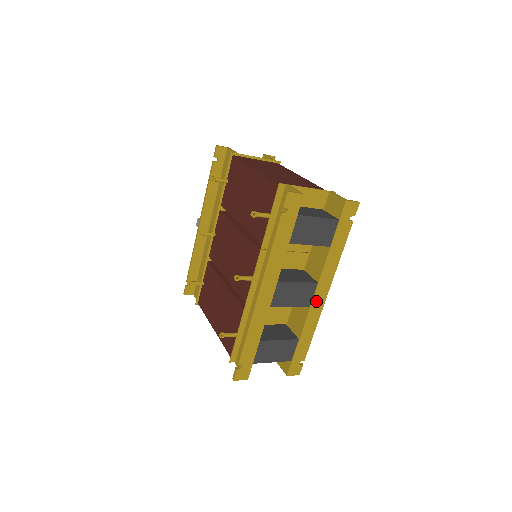
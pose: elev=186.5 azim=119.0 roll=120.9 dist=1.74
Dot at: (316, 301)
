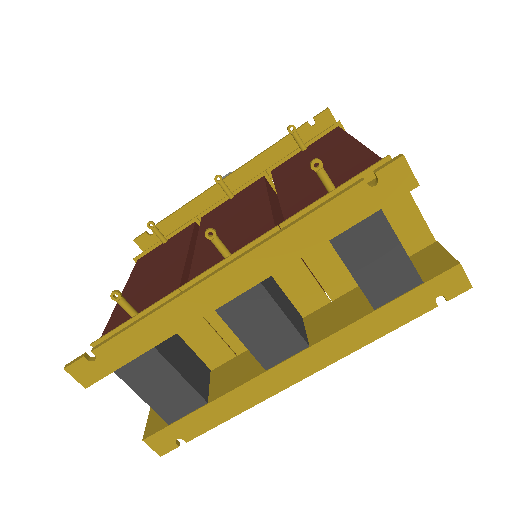
Dot at: (282, 371)
